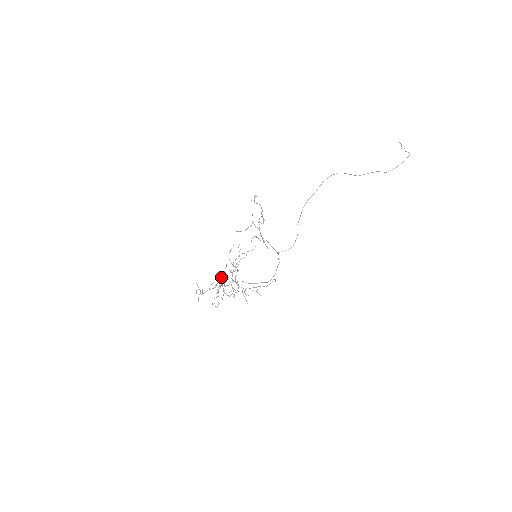
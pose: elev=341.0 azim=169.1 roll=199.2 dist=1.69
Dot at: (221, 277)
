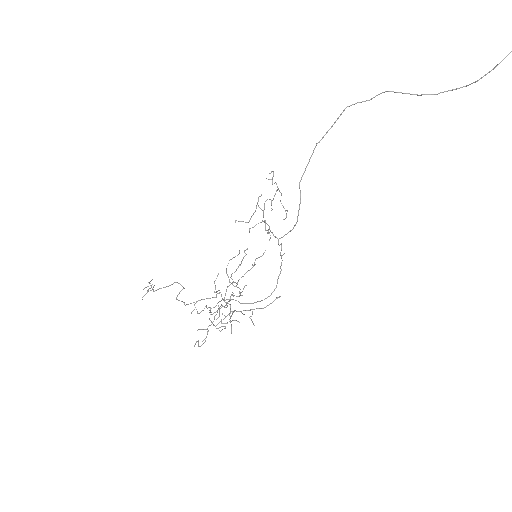
Dot at: occluded
